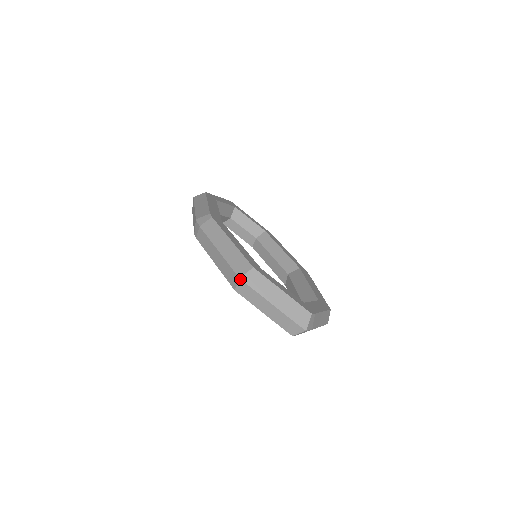
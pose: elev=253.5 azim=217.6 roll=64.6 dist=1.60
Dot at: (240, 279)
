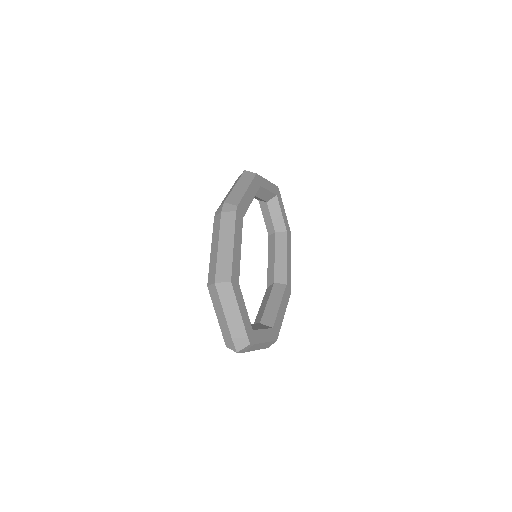
Dot at: (215, 284)
